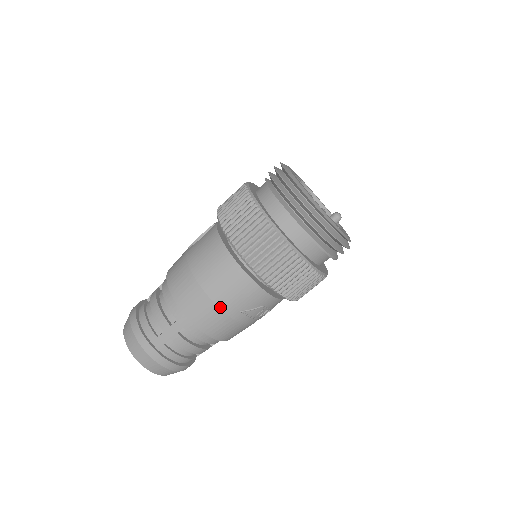
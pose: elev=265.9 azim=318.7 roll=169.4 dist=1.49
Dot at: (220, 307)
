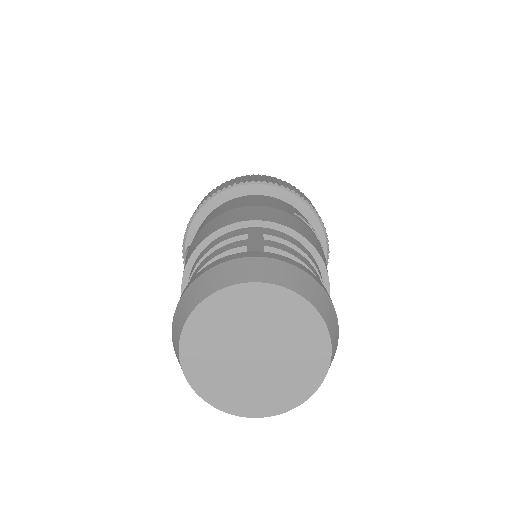
Dot at: (273, 207)
